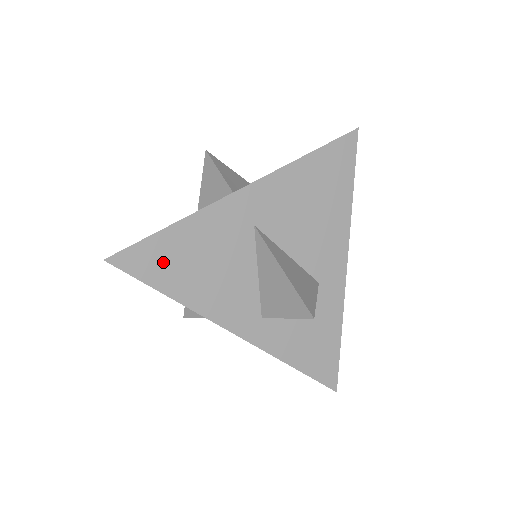
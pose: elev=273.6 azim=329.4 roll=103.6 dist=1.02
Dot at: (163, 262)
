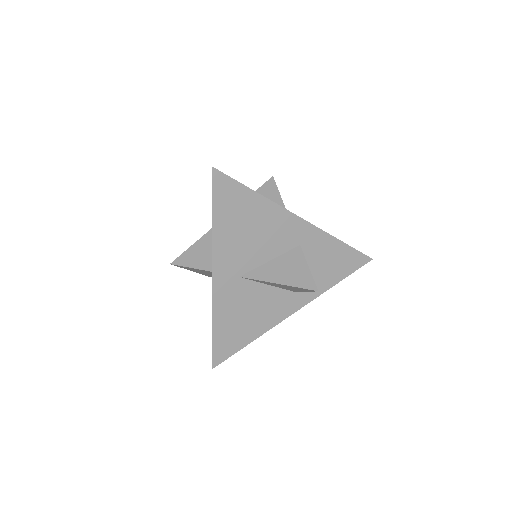
Dot at: (231, 339)
